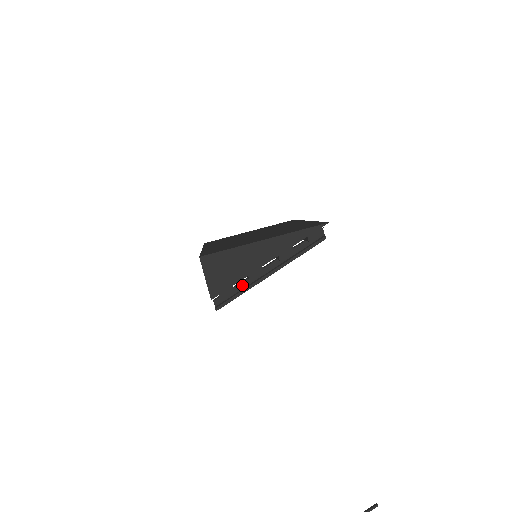
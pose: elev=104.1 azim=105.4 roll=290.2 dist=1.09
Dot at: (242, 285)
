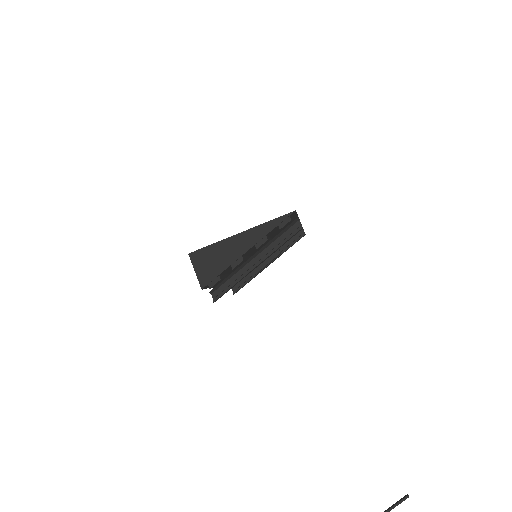
Dot at: (234, 277)
